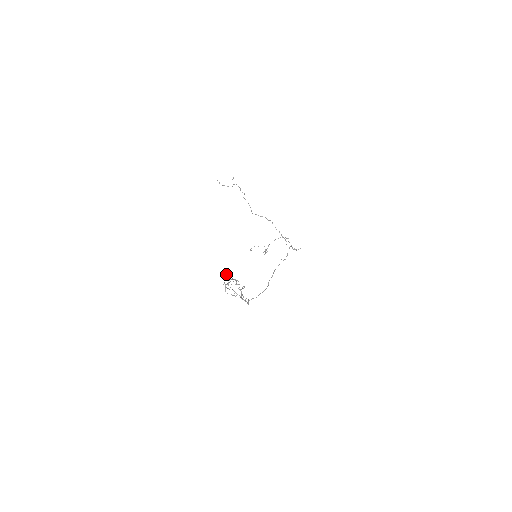
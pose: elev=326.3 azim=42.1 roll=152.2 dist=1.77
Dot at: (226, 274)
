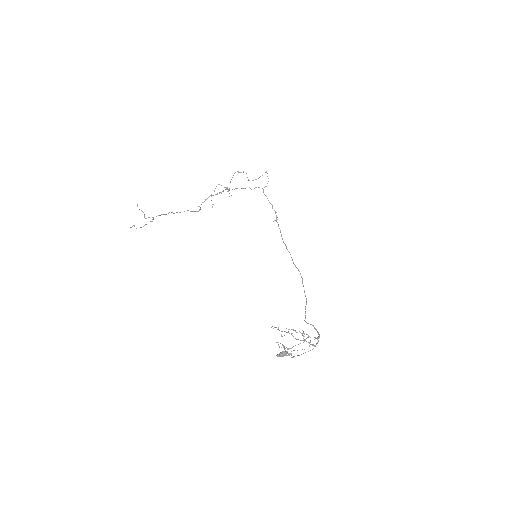
Dot at: (283, 356)
